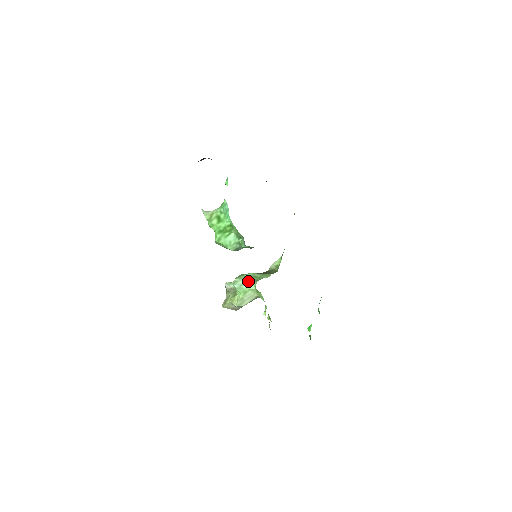
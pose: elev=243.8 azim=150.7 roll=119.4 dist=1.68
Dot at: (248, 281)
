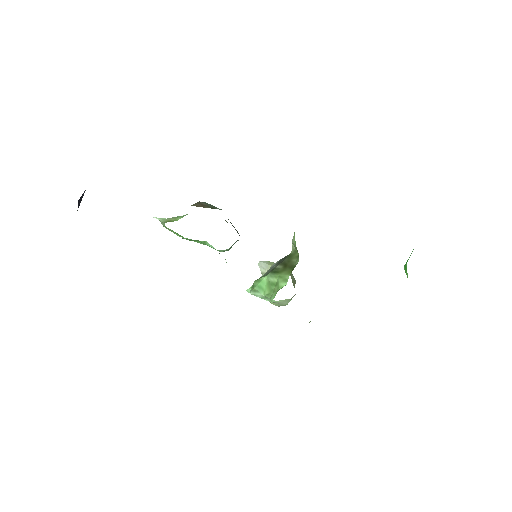
Dot at: (264, 295)
